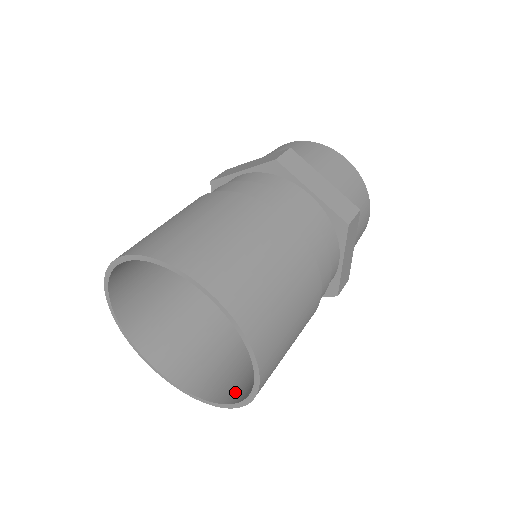
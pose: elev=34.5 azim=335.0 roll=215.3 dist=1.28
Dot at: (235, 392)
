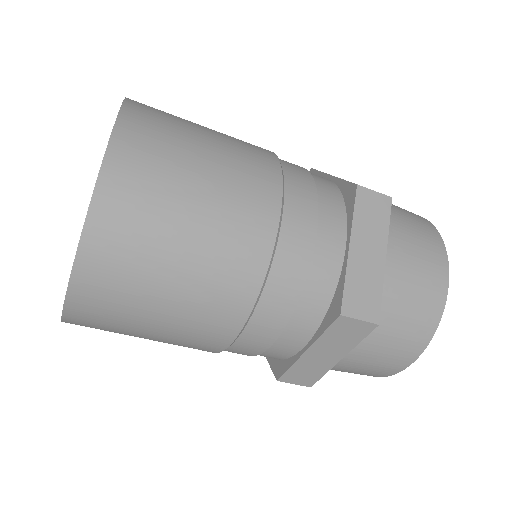
Dot at: (94, 286)
